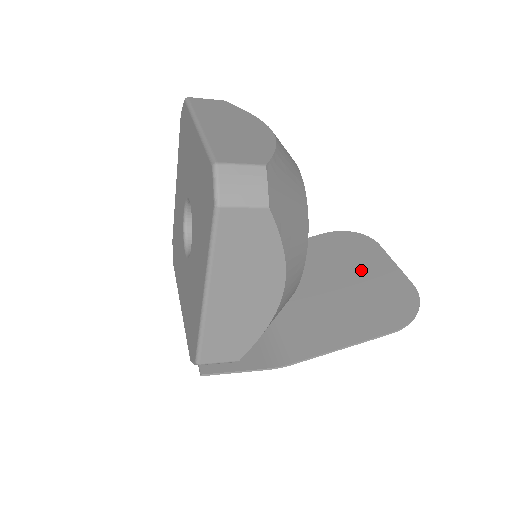
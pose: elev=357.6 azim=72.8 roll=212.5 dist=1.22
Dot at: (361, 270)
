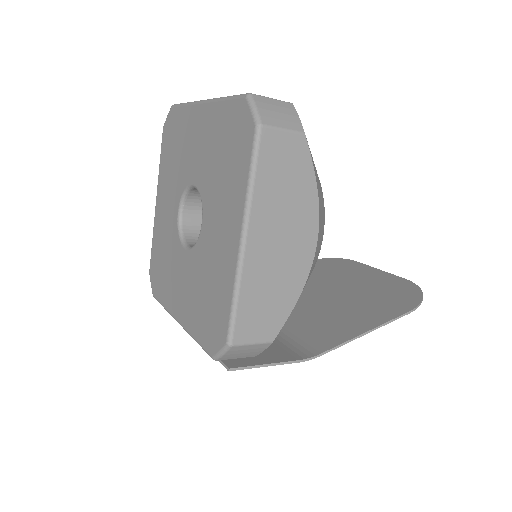
Dot at: (351, 279)
